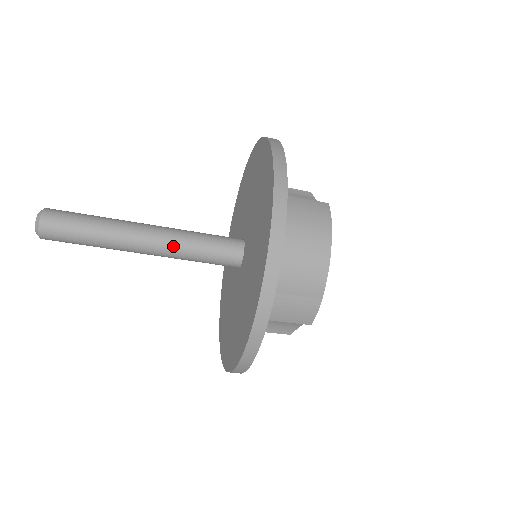
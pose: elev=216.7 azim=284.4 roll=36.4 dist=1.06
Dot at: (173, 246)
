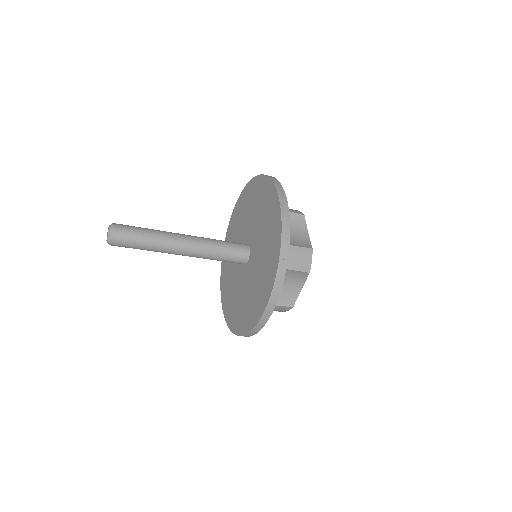
Dot at: (204, 243)
